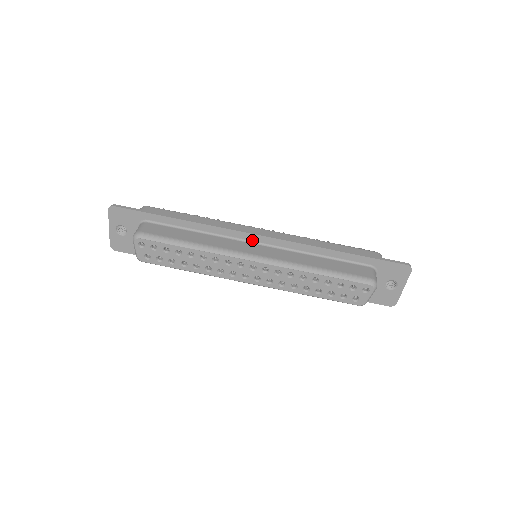
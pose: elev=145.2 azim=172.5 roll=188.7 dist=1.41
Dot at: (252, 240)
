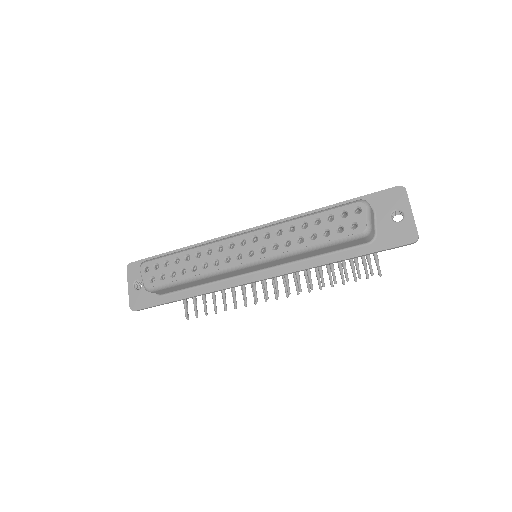
Dot at: occluded
